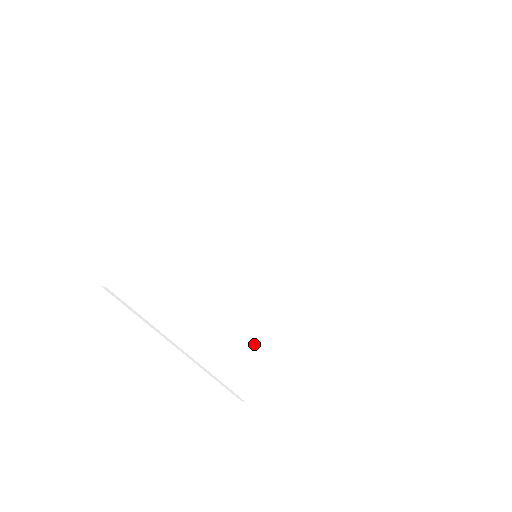
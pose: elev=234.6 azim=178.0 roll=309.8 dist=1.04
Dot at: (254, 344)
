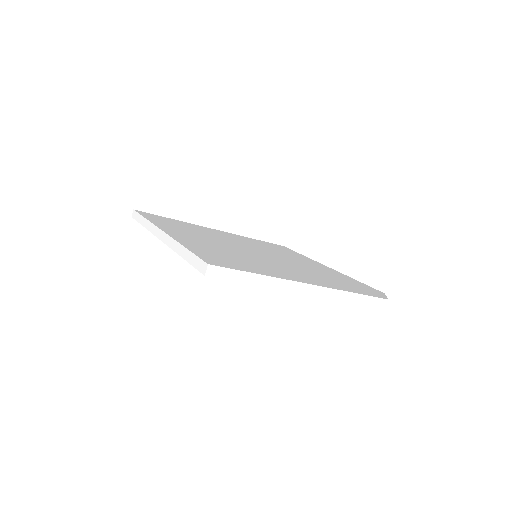
Dot at: (333, 279)
